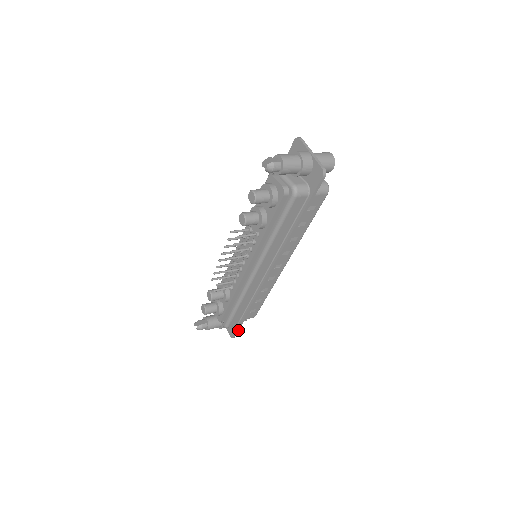
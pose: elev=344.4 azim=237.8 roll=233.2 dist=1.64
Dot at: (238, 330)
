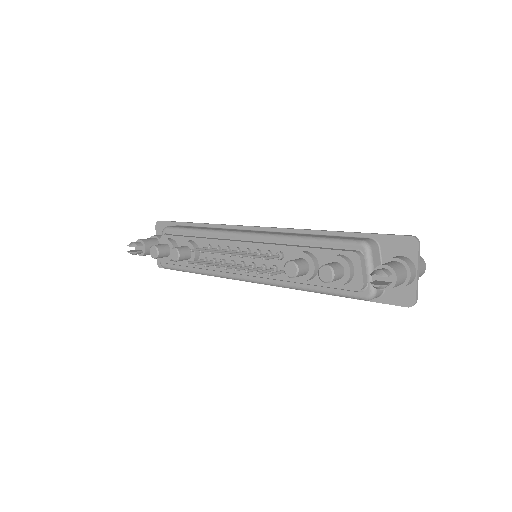
Dot at: occluded
